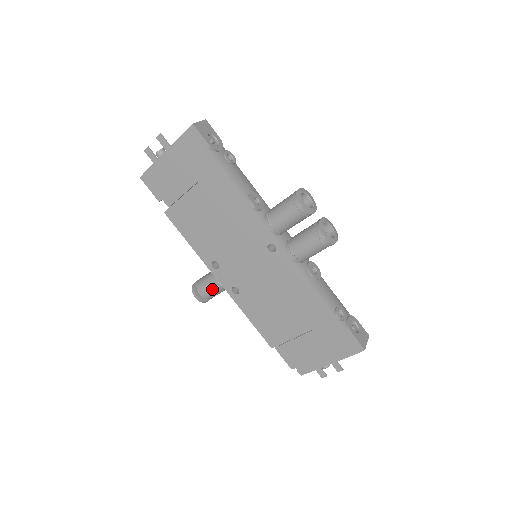
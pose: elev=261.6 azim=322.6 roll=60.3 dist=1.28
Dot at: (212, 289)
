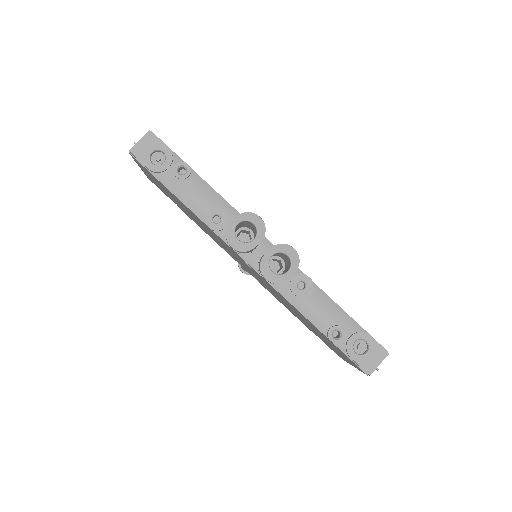
Dot at: occluded
